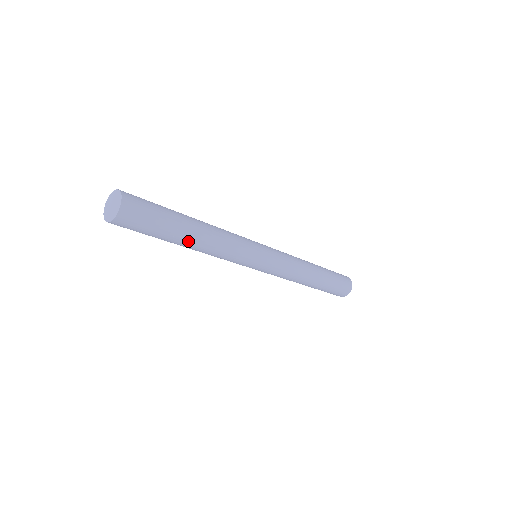
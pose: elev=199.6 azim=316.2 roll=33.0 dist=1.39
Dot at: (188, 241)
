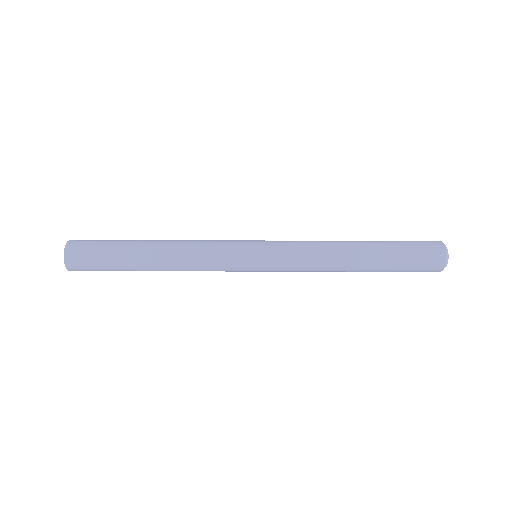
Dot at: (147, 258)
